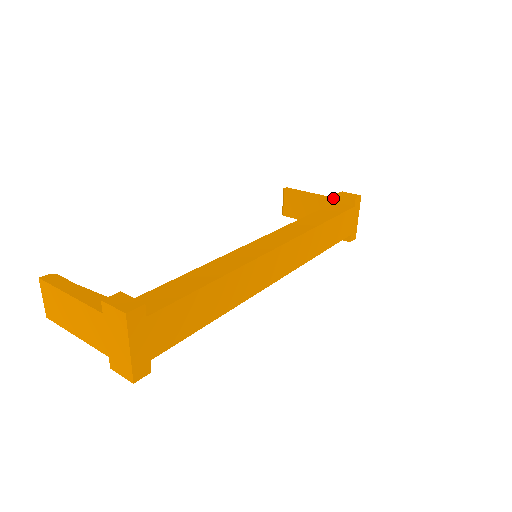
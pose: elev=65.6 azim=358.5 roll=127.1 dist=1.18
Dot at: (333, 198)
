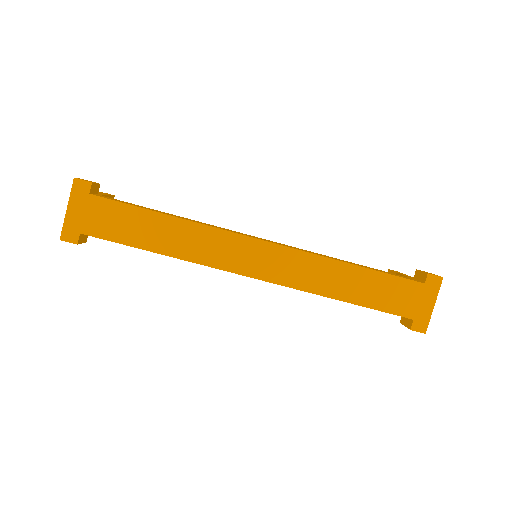
Dot at: occluded
